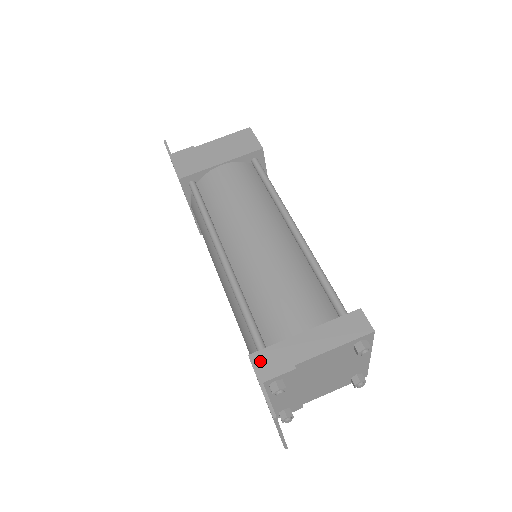
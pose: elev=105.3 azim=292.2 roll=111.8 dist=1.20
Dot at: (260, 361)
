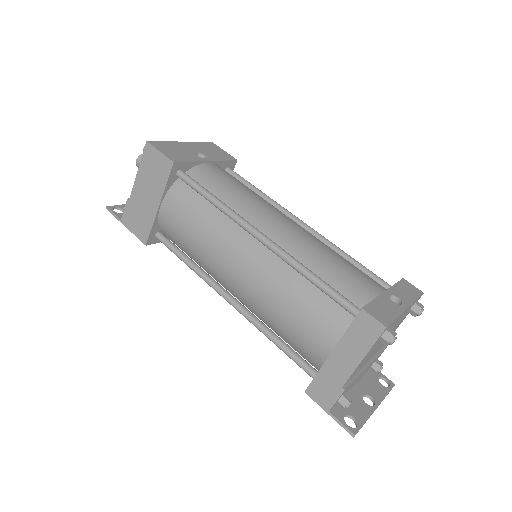
Dot at: (315, 394)
